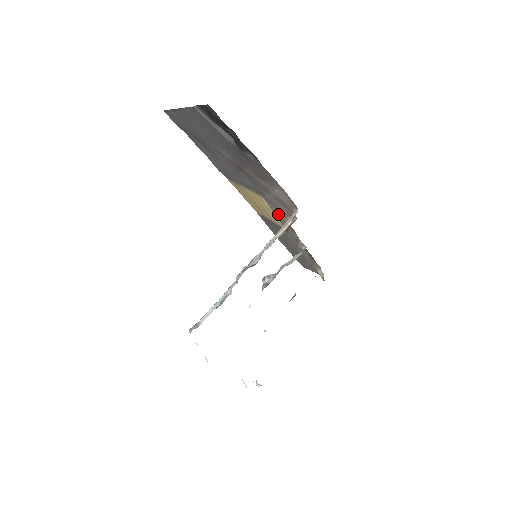
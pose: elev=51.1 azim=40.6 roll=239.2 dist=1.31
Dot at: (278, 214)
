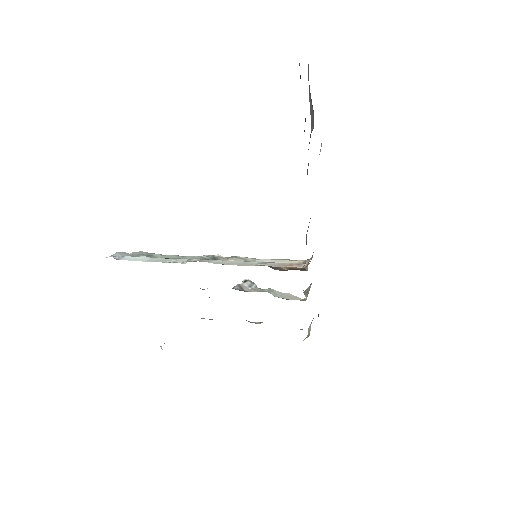
Dot at: occluded
